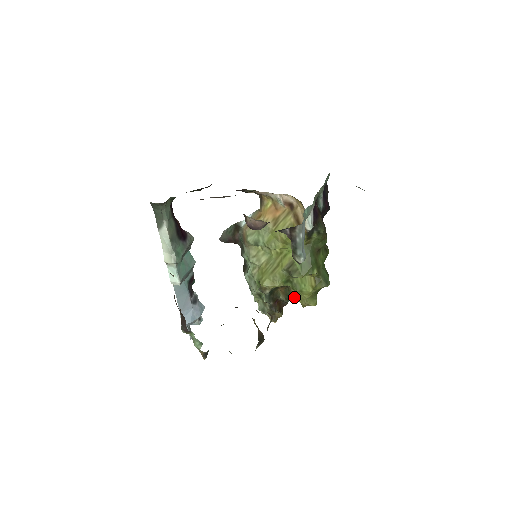
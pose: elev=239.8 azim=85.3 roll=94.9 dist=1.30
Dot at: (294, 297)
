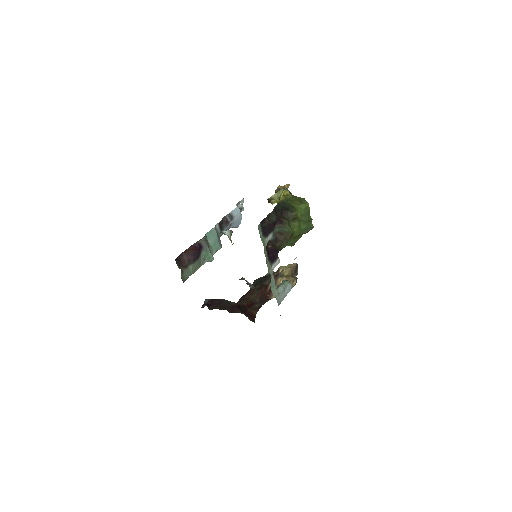
Dot at: occluded
